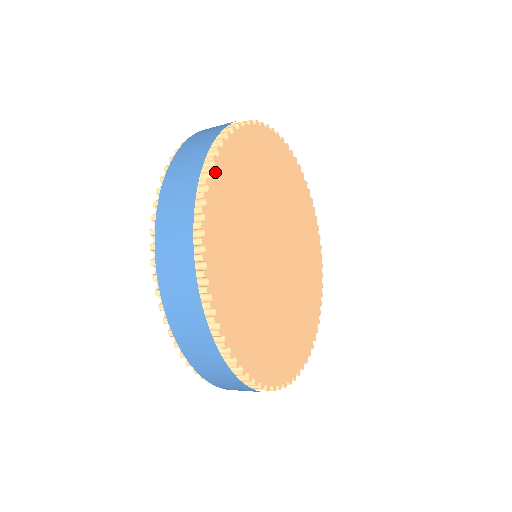
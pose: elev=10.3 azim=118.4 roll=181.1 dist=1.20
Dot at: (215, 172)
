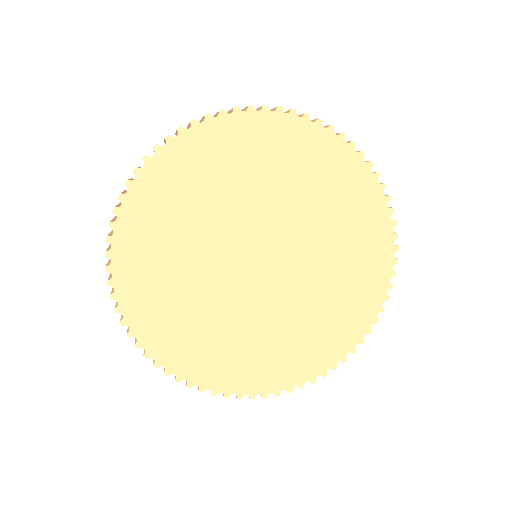
Dot at: (134, 330)
